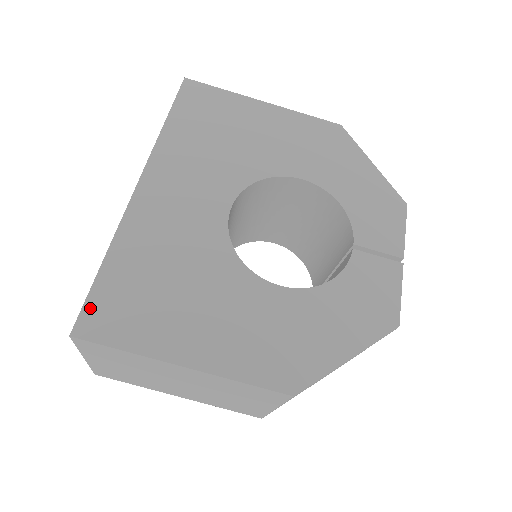
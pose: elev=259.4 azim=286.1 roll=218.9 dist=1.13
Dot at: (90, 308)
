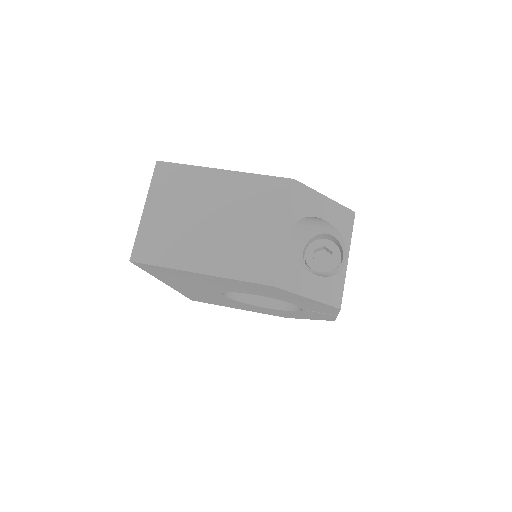
Dot at: occluded
